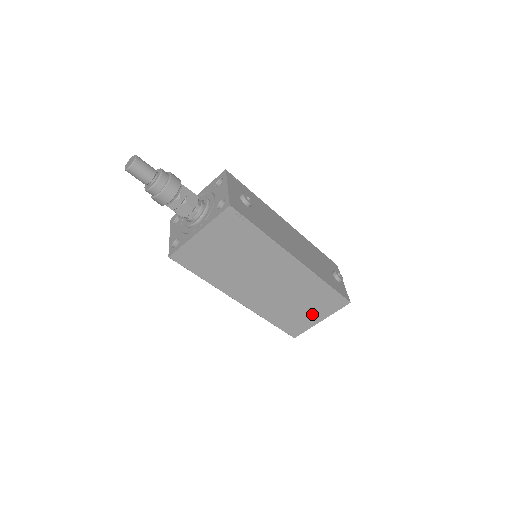
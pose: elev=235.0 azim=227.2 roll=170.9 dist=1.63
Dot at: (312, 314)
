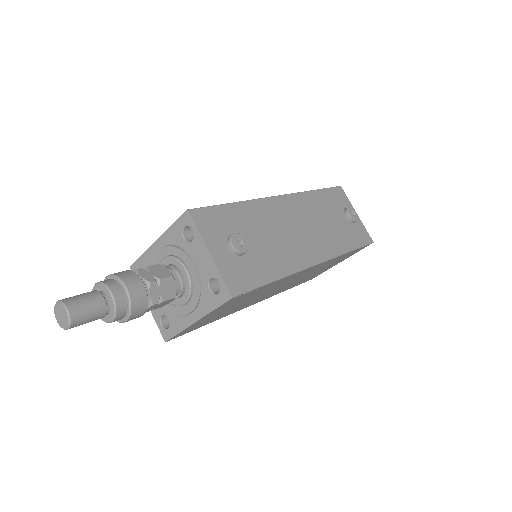
Dot at: occluded
